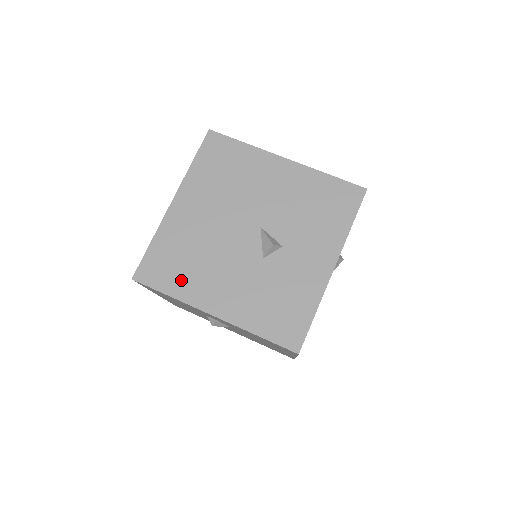
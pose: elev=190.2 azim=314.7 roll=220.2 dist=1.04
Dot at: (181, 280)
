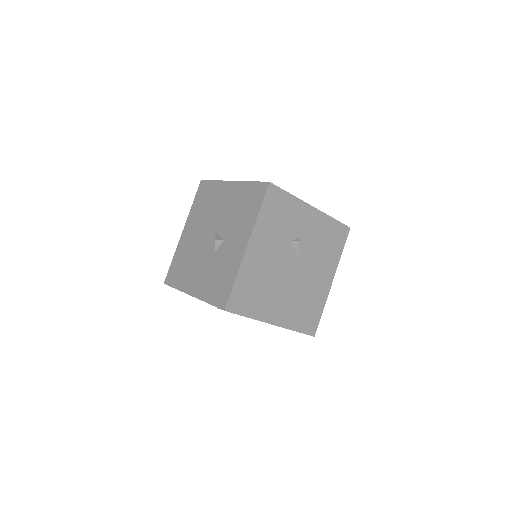
Dot at: (181, 278)
